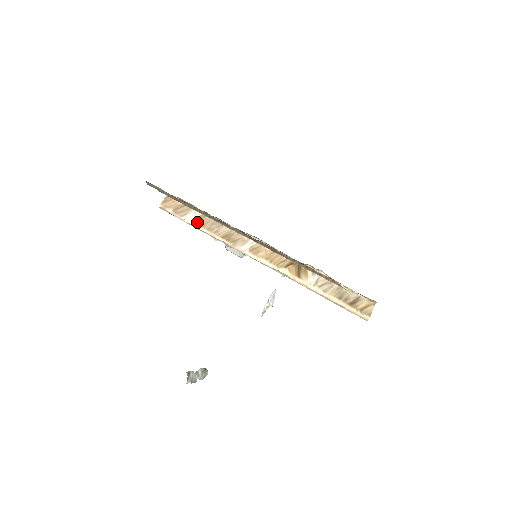
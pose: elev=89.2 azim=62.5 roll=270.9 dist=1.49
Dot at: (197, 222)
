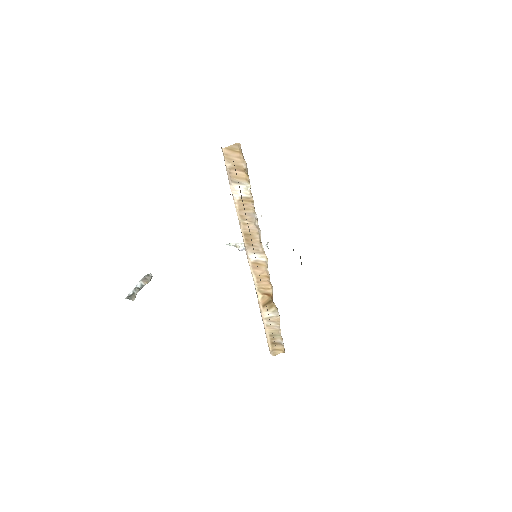
Dot at: (239, 201)
